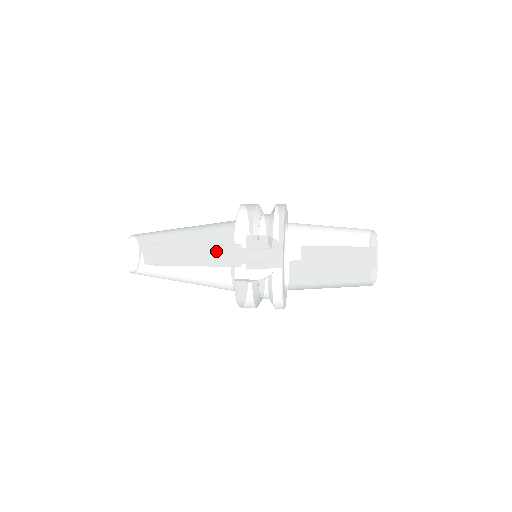
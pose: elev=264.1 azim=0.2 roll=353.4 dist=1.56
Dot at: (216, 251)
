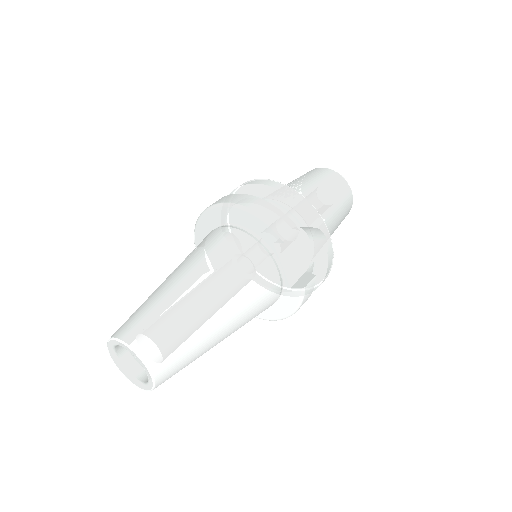
Dot at: (259, 271)
